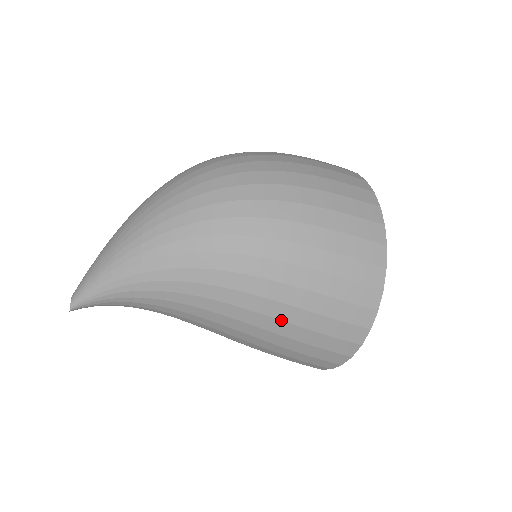
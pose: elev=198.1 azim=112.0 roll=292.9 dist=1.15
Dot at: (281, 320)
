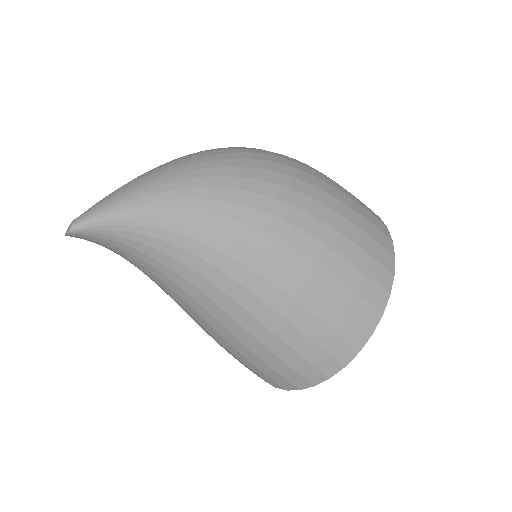
Dot at: (305, 281)
